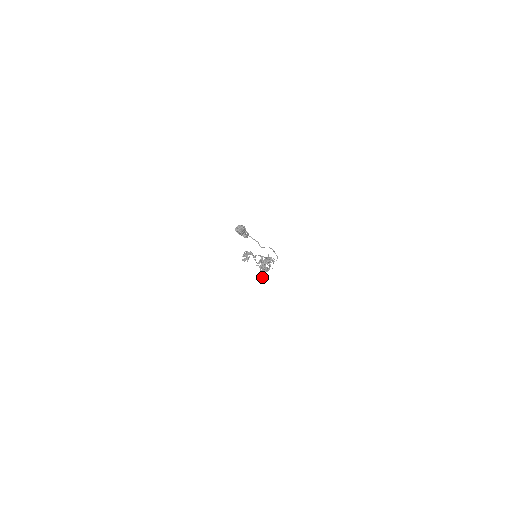
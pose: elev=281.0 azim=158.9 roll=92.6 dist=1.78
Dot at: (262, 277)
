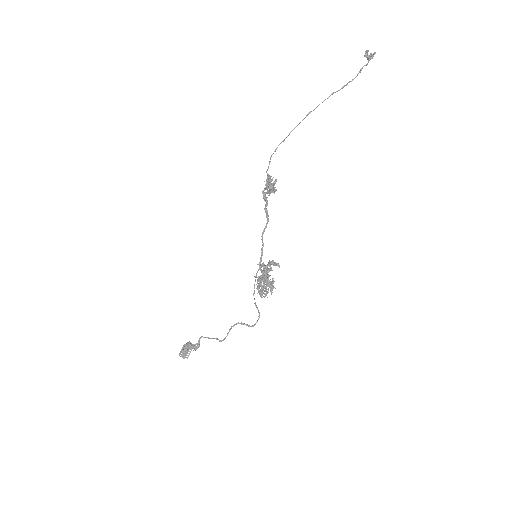
Dot at: occluded
